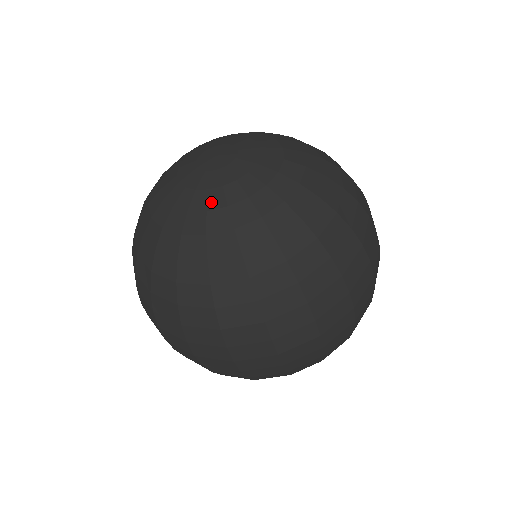
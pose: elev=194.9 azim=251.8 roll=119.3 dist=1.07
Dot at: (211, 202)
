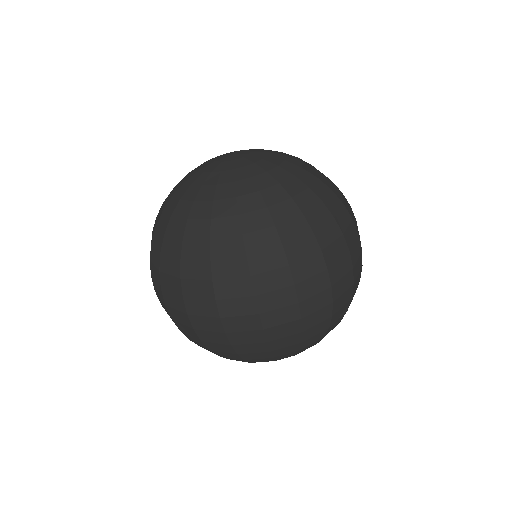
Dot at: (198, 180)
